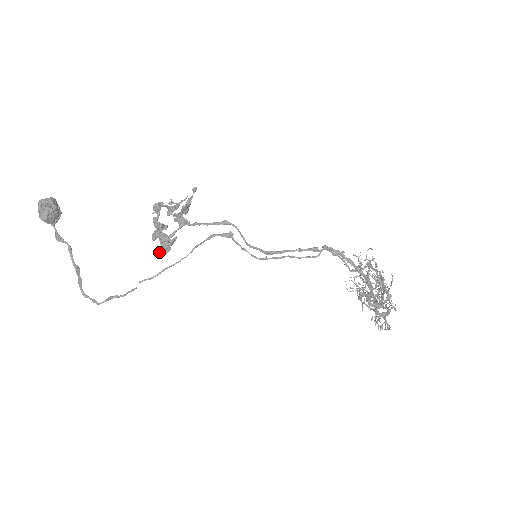
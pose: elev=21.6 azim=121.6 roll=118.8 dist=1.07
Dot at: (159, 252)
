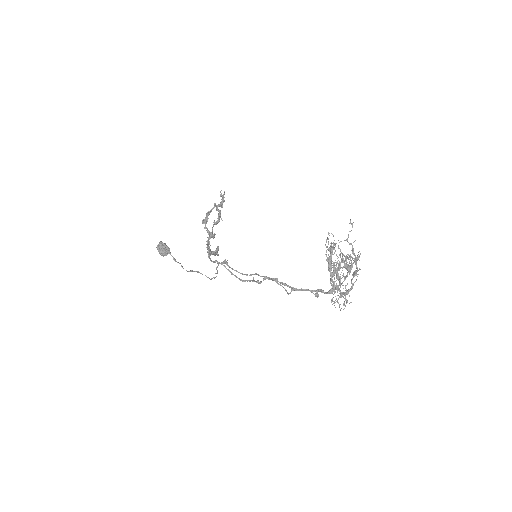
Dot at: occluded
